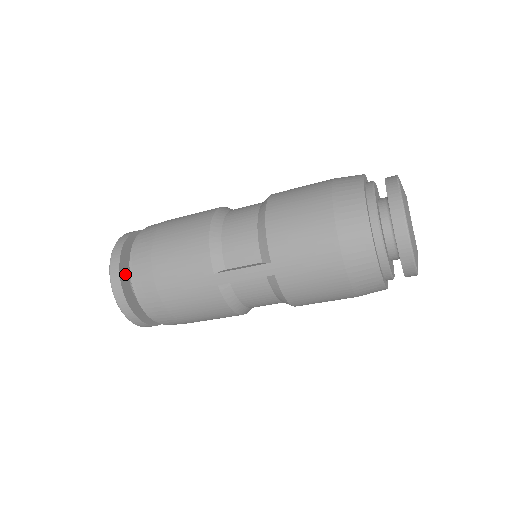
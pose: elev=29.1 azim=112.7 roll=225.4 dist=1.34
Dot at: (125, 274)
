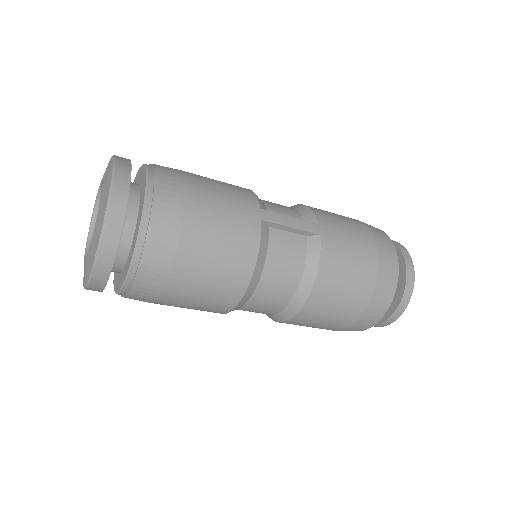
Dot at: occluded
